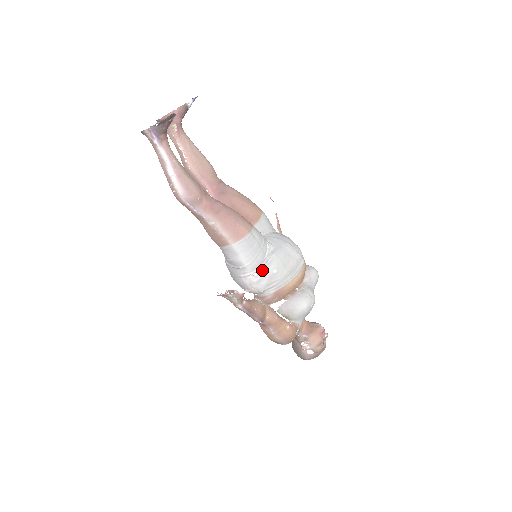
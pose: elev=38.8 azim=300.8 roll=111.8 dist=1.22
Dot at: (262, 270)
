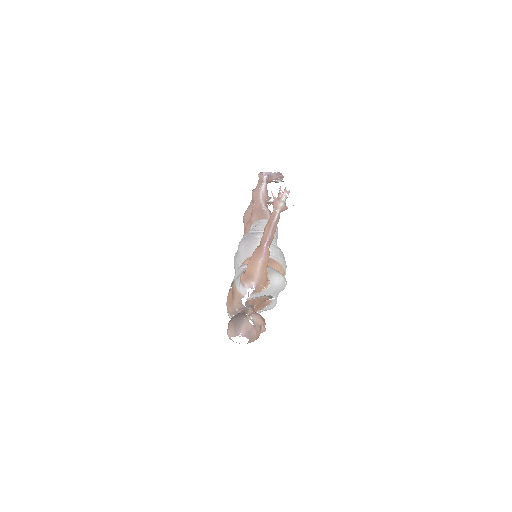
Dot at: (273, 243)
